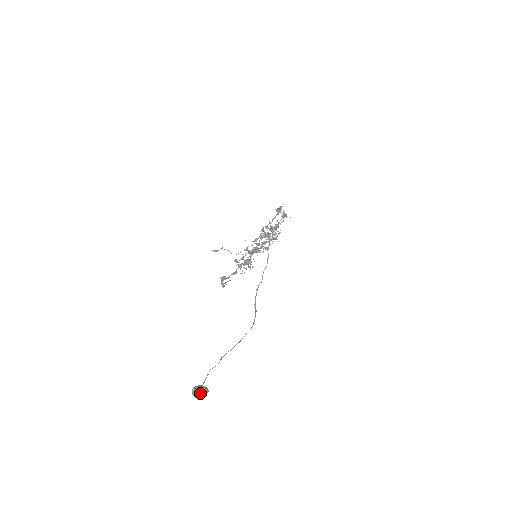
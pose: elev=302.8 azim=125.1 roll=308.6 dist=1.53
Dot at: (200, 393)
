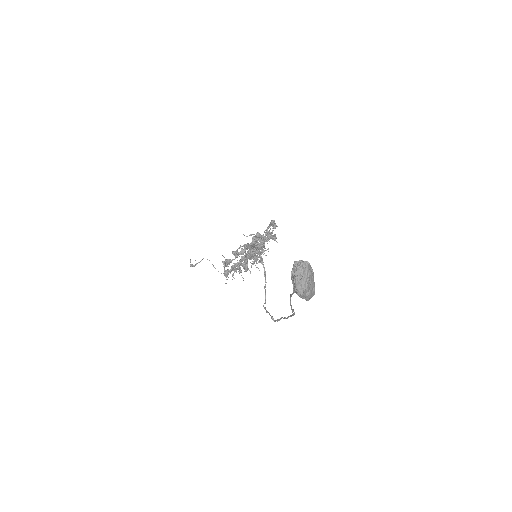
Dot at: (310, 272)
